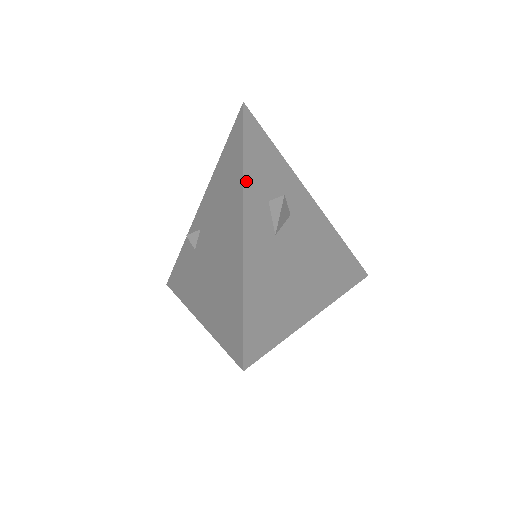
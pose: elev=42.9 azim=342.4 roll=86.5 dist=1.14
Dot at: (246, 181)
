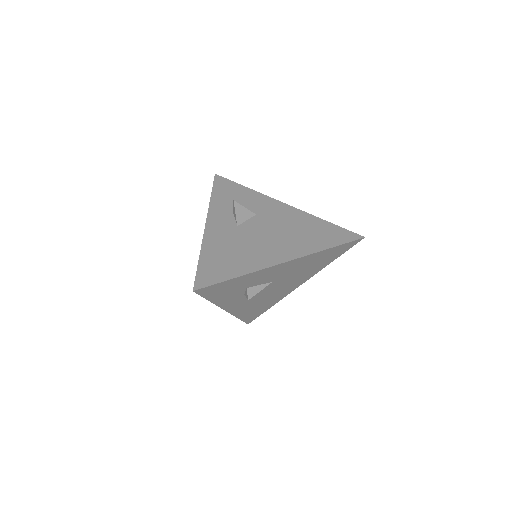
Dot at: (212, 206)
